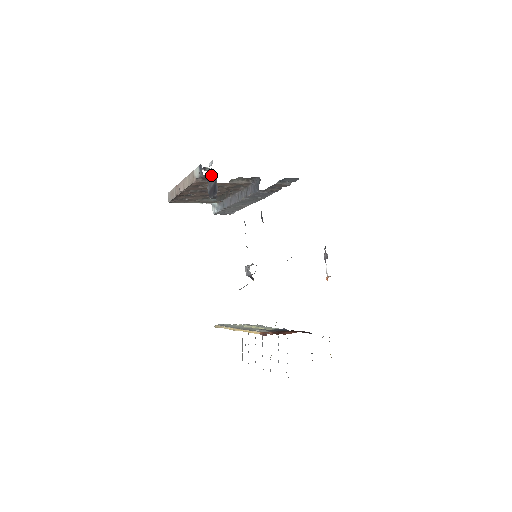
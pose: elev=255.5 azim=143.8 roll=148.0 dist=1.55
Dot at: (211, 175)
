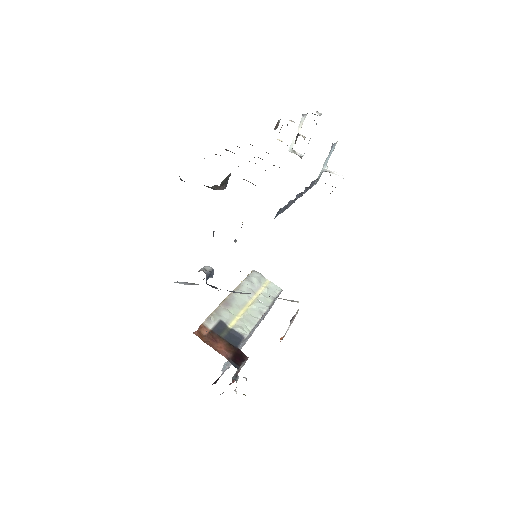
Dot at: occluded
